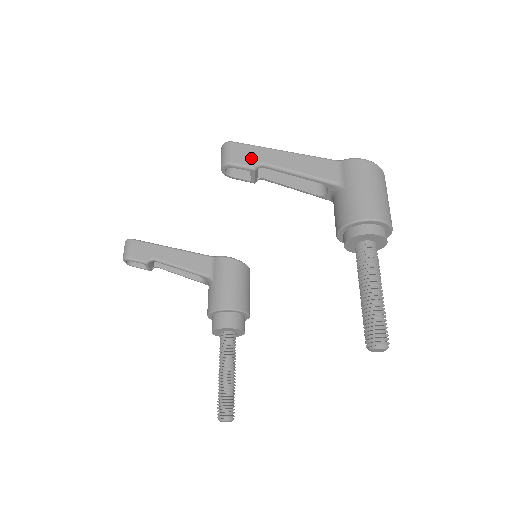
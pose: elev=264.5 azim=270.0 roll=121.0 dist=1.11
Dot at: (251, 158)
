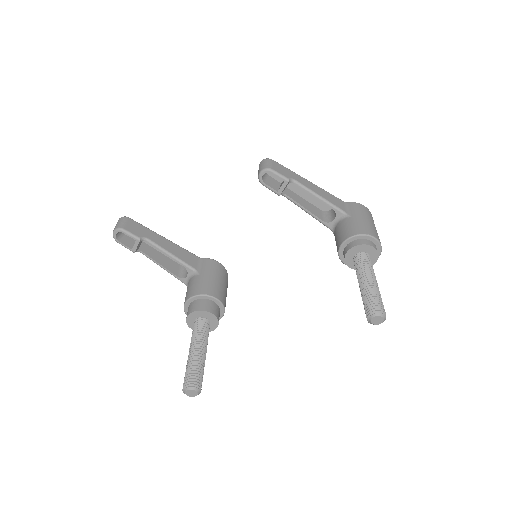
Dot at: (287, 173)
